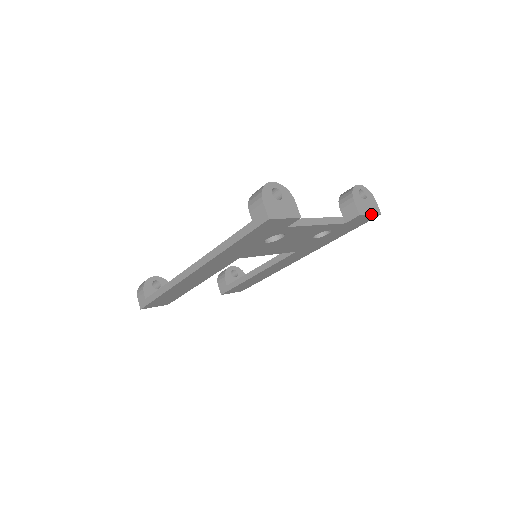
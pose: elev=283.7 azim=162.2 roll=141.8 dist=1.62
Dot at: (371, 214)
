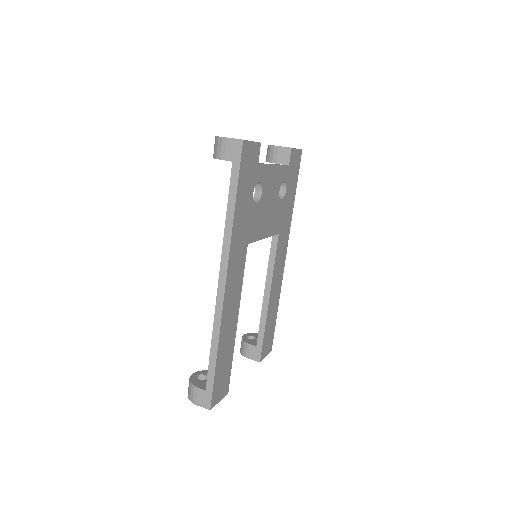
Dot at: (297, 149)
